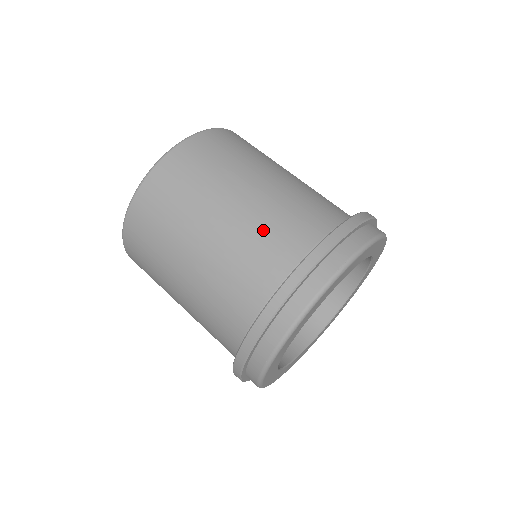
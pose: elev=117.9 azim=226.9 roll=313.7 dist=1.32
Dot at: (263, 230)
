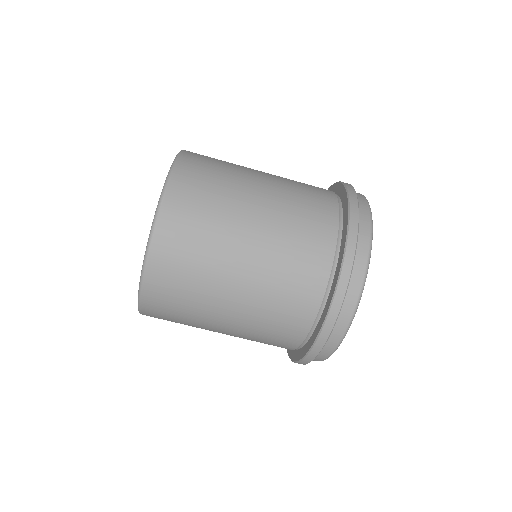
Dot at: (265, 328)
